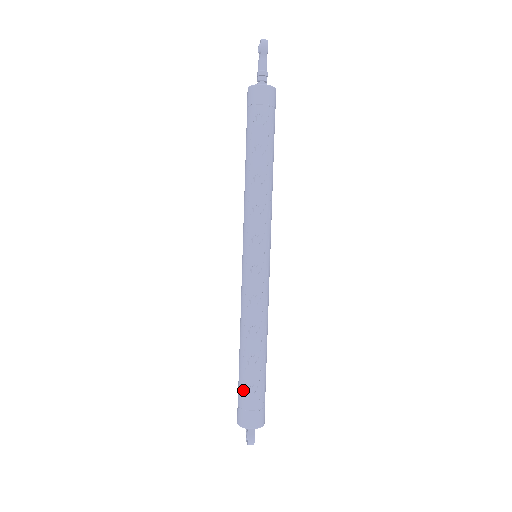
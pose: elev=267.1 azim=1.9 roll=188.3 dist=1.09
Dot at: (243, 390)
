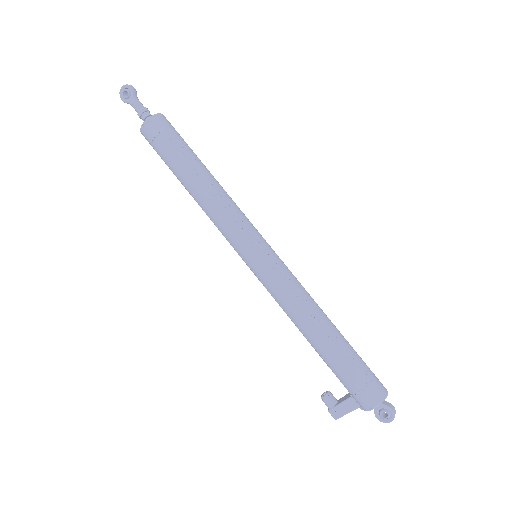
Dot at: (355, 367)
